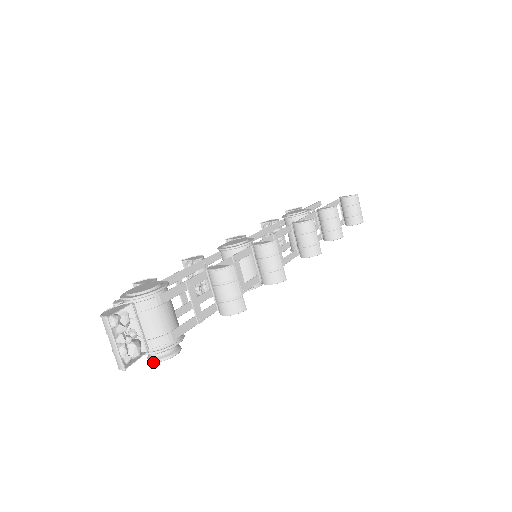
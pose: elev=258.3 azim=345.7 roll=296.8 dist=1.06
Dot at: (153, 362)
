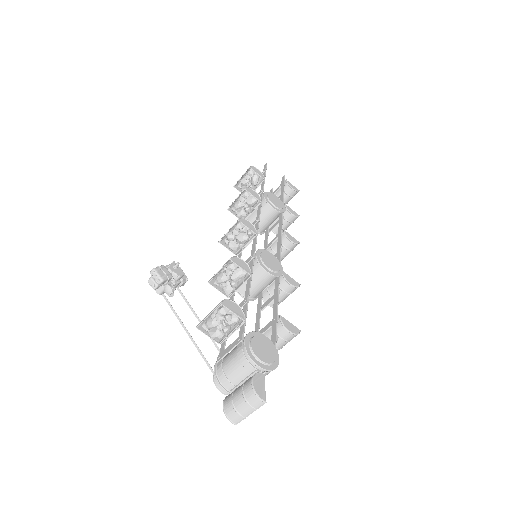
Dot at: (223, 393)
